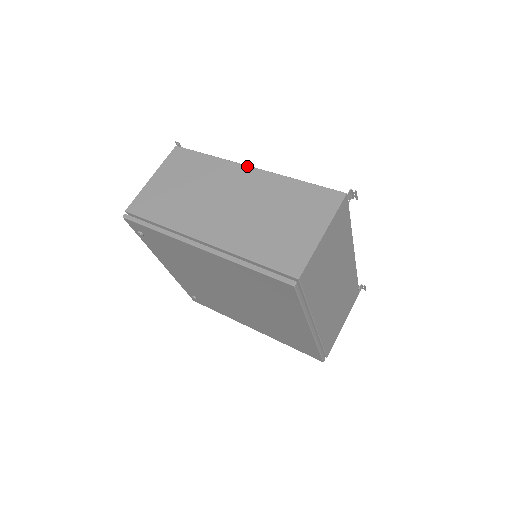
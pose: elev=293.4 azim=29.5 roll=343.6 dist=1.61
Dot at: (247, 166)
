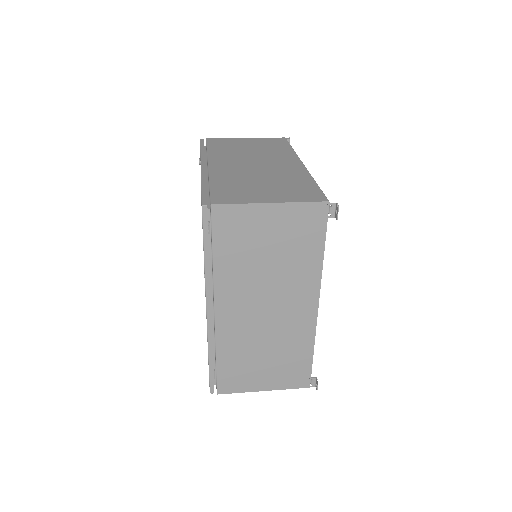
Dot at: (301, 161)
